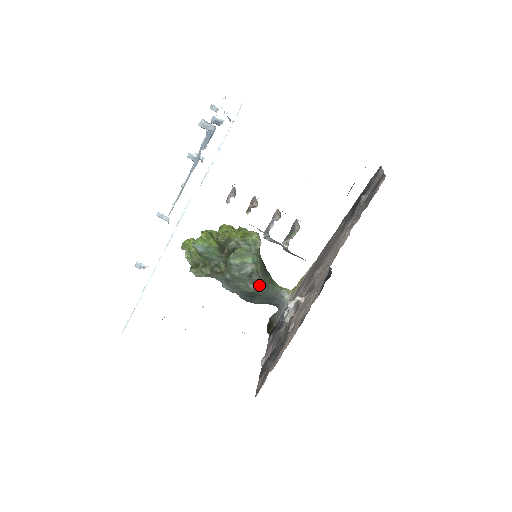
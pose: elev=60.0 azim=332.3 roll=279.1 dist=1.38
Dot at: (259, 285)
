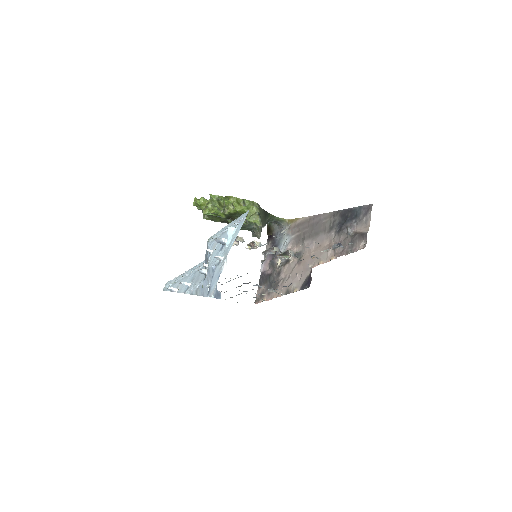
Dot at: occluded
